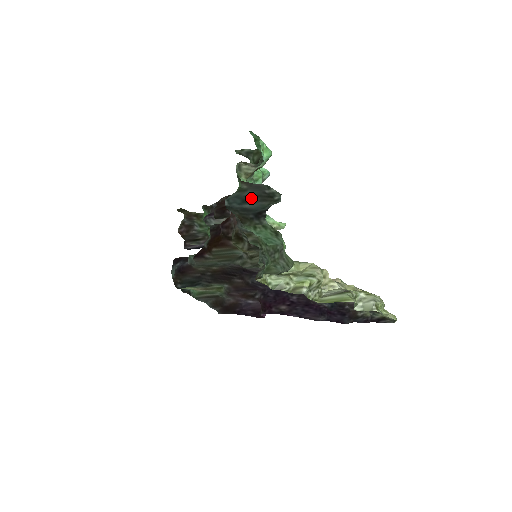
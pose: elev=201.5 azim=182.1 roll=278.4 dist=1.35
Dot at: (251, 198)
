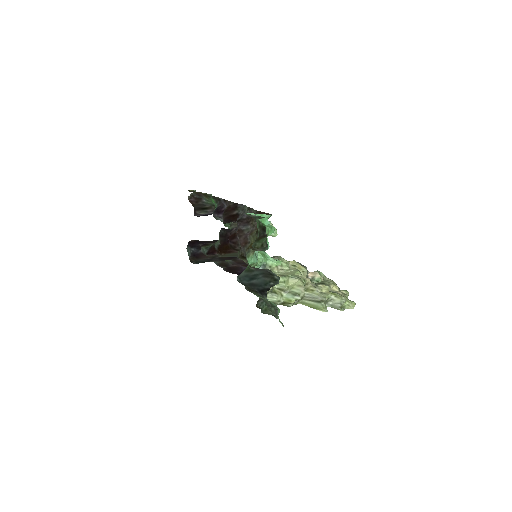
Dot at: (257, 276)
